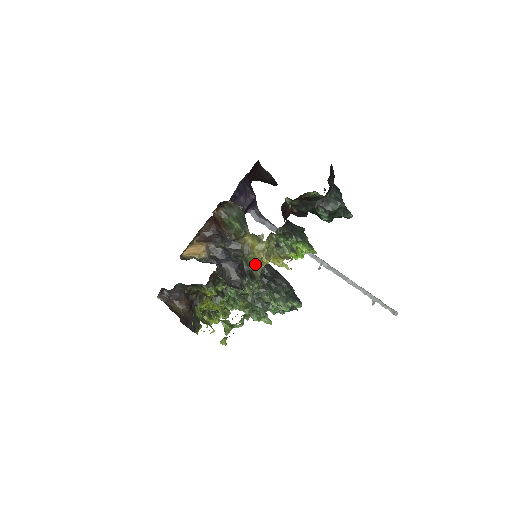
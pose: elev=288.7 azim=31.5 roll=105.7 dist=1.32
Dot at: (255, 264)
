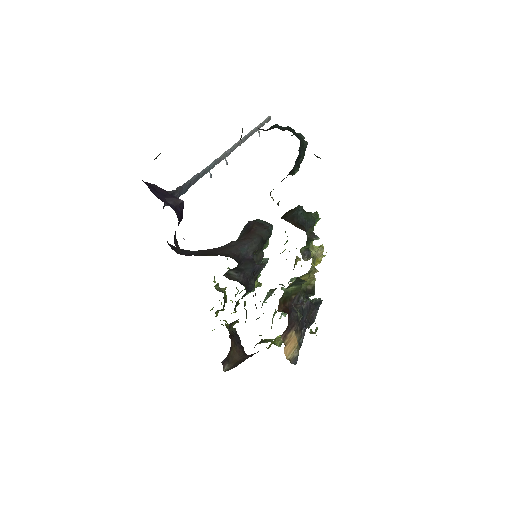
Dot at: (309, 285)
